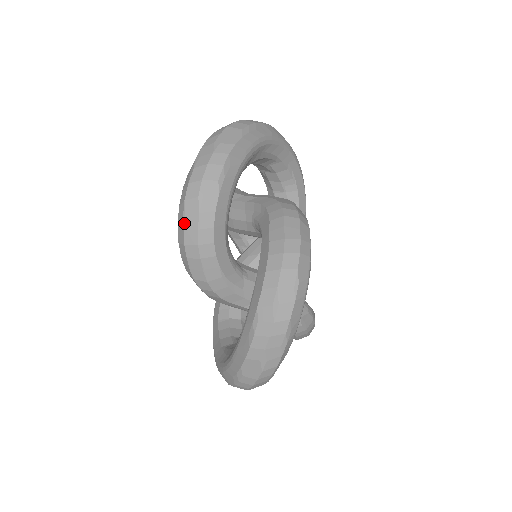
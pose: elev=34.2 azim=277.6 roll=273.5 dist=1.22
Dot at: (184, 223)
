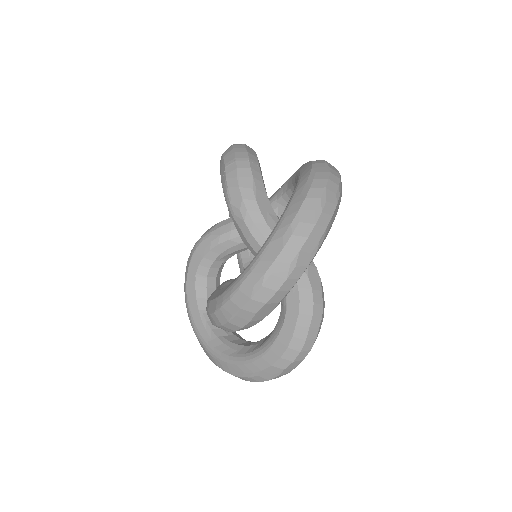
Dot at: (231, 319)
